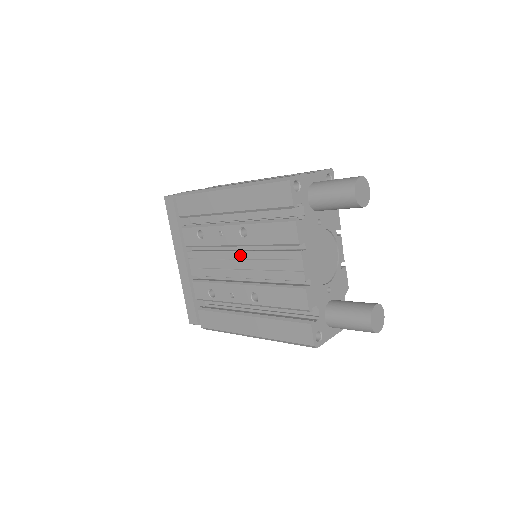
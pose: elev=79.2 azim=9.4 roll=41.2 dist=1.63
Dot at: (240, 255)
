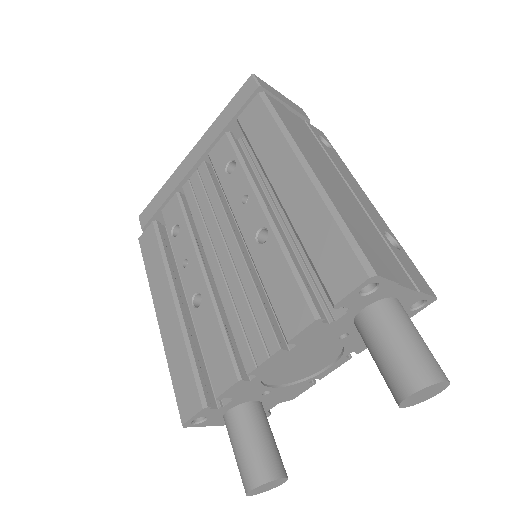
Dot at: (234, 247)
